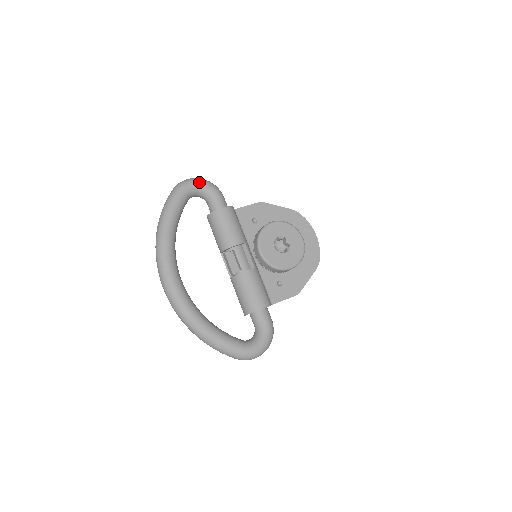
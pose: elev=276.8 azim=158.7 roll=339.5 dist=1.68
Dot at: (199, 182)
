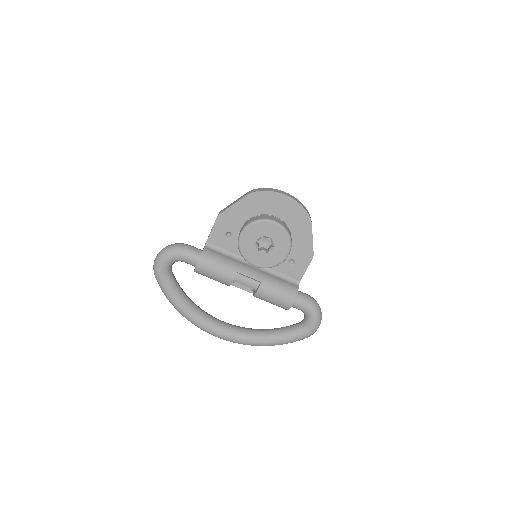
Dot at: (163, 260)
